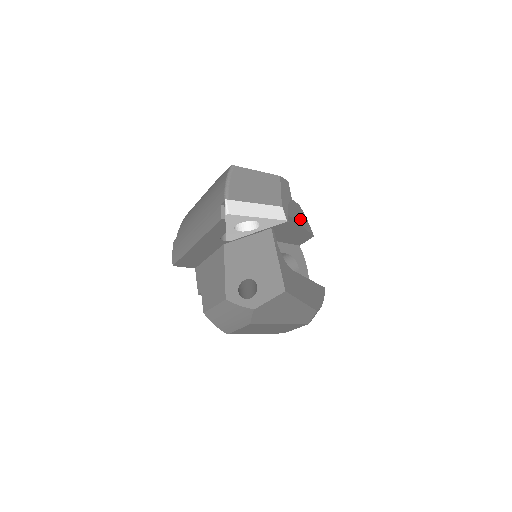
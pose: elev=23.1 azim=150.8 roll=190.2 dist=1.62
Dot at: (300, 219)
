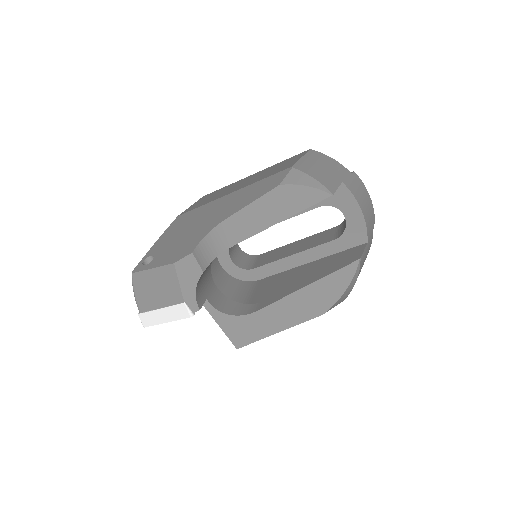
Dot at: (282, 210)
